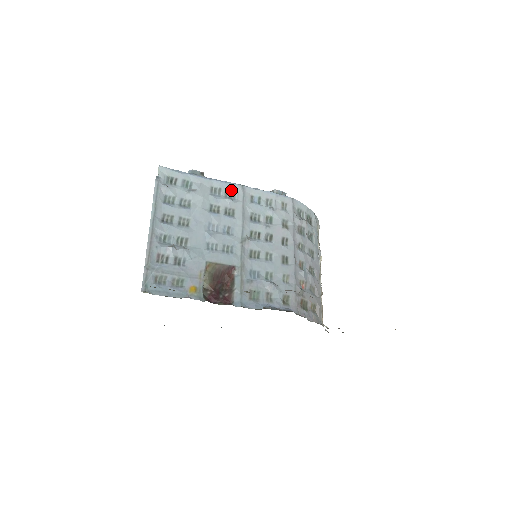
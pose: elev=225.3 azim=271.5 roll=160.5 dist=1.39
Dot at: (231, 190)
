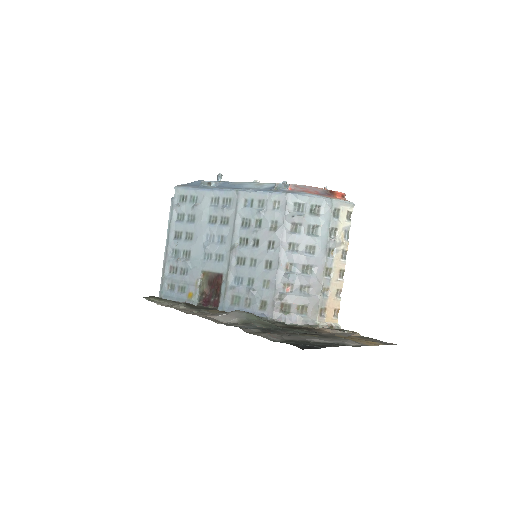
Dot at: (228, 197)
